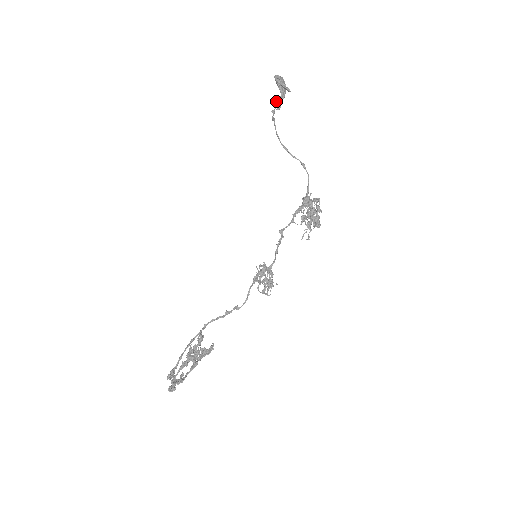
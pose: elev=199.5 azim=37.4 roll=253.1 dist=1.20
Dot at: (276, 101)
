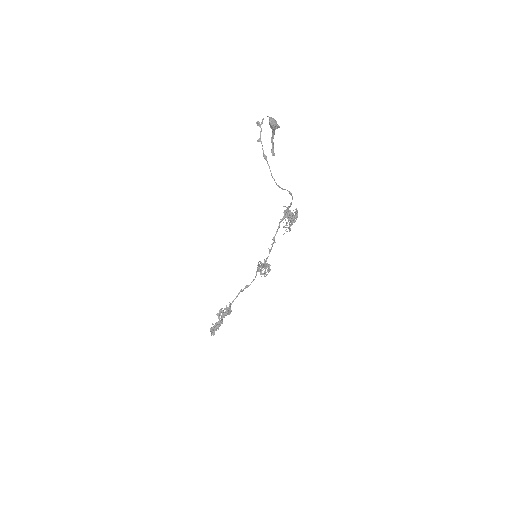
Dot at: (257, 123)
